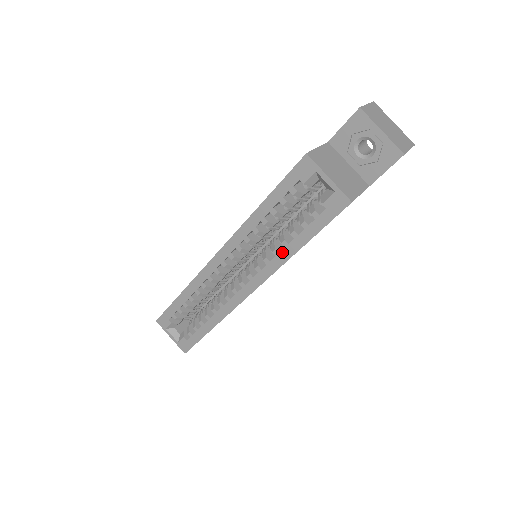
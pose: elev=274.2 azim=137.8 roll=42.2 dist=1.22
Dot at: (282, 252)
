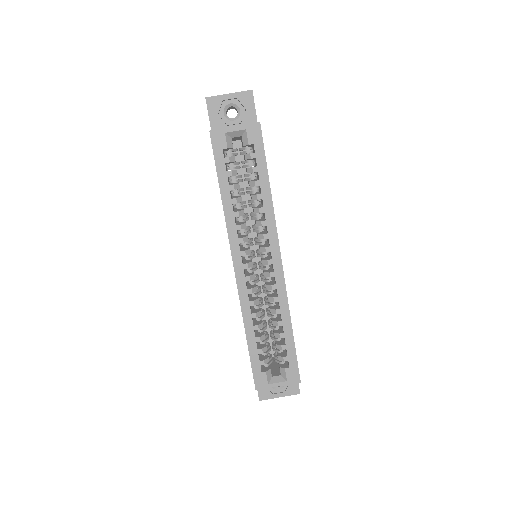
Dot at: (264, 204)
